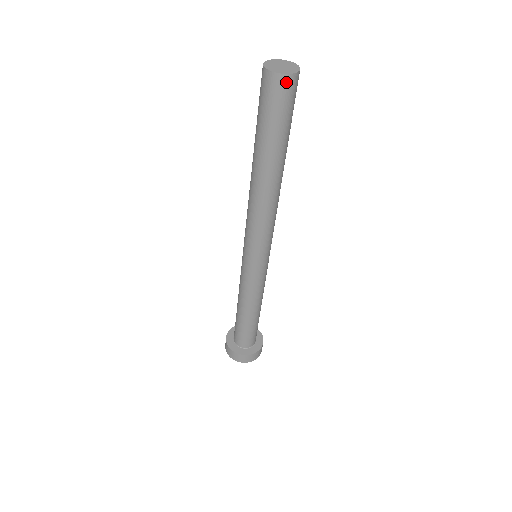
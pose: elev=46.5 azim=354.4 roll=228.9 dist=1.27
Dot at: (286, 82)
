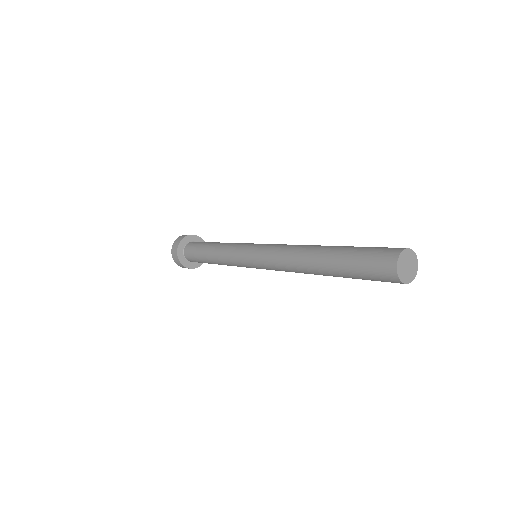
Dot at: (402, 283)
